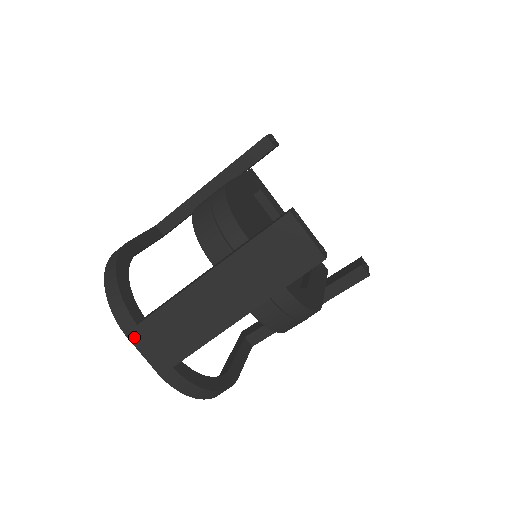
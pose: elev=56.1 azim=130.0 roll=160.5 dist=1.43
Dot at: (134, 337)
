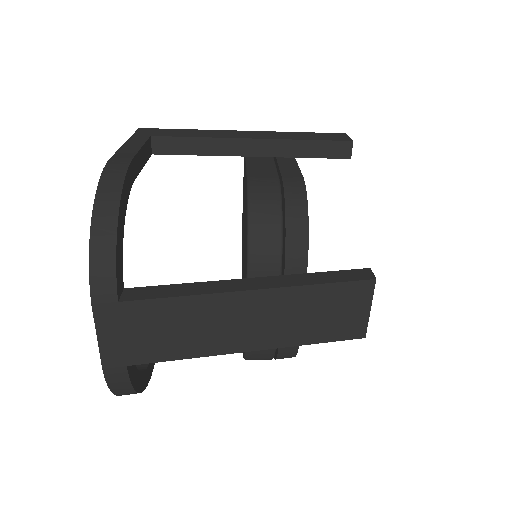
Dot at: (102, 313)
